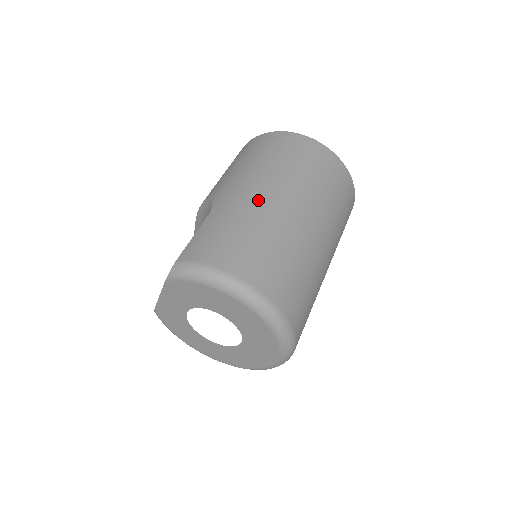
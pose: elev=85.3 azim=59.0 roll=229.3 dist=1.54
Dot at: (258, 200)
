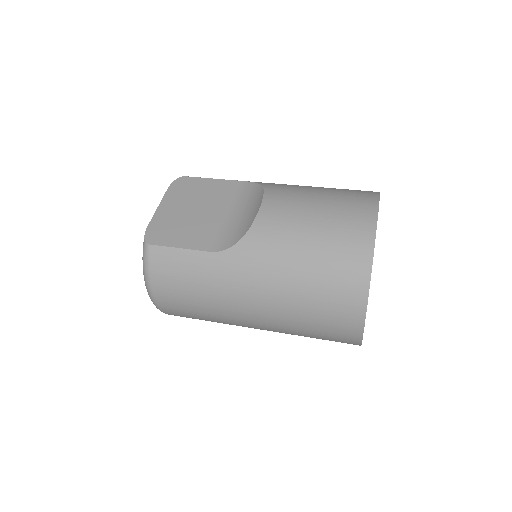
Dot at: (237, 297)
